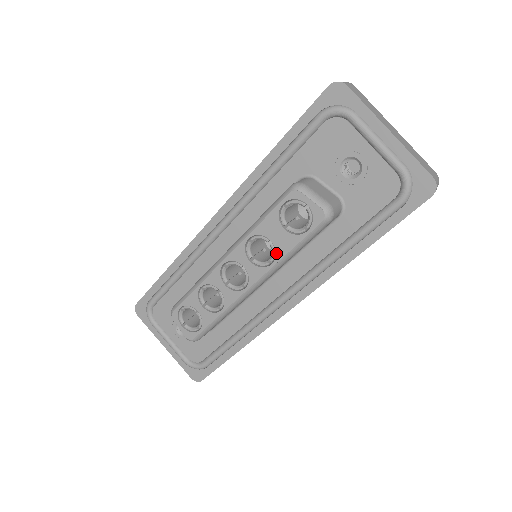
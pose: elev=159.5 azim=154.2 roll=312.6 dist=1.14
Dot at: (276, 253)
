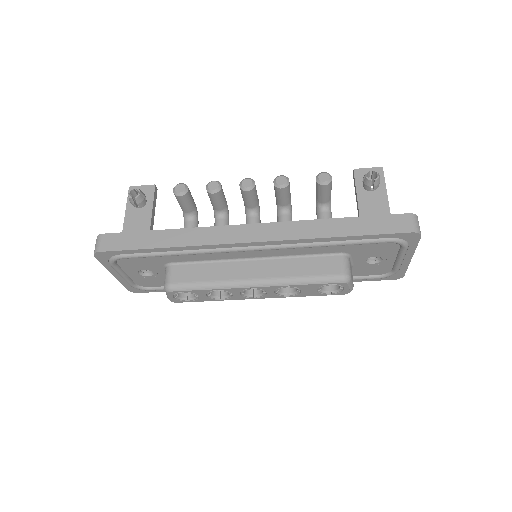
Dot at: (298, 295)
